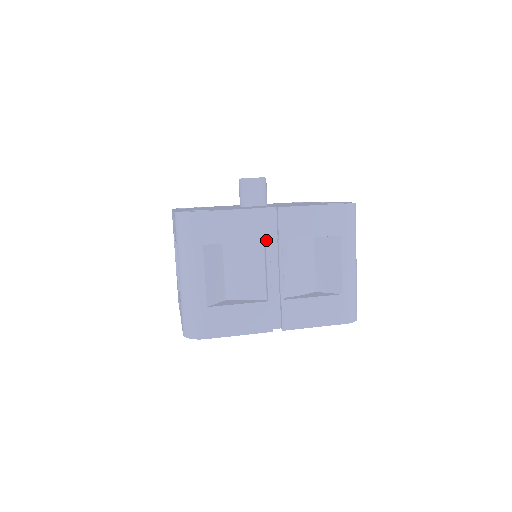
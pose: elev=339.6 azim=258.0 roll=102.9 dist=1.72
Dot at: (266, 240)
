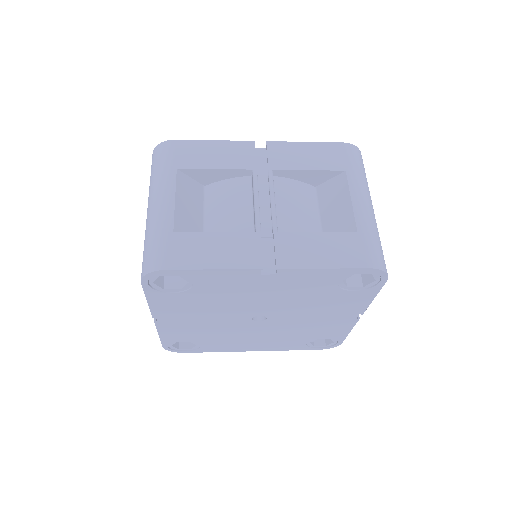
Dot at: (253, 169)
